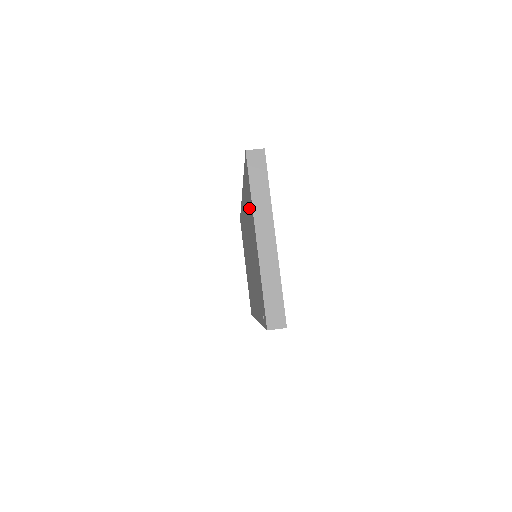
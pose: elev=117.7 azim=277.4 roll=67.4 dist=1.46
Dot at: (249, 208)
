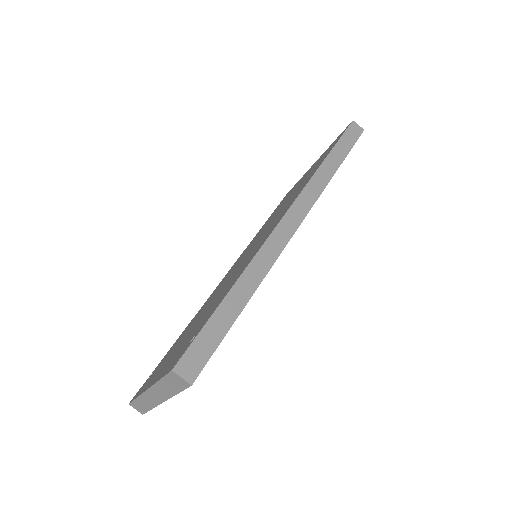
Dot at: (190, 336)
